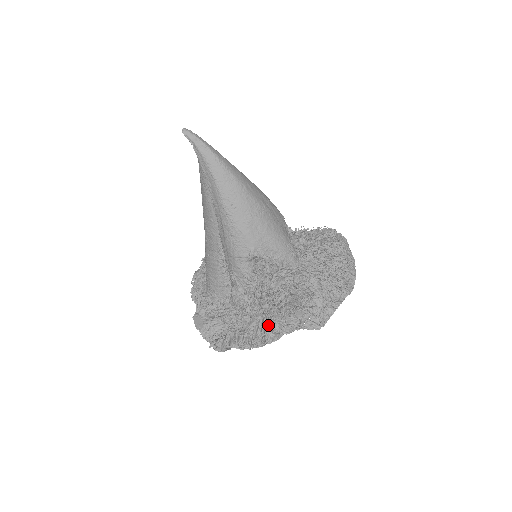
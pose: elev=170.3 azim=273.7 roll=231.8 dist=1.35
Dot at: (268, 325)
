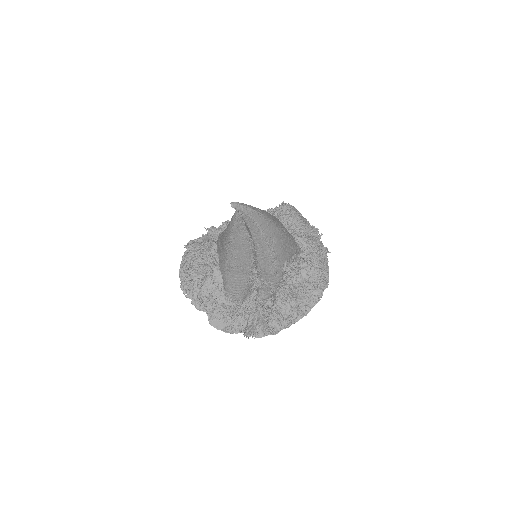
Dot at: (302, 303)
